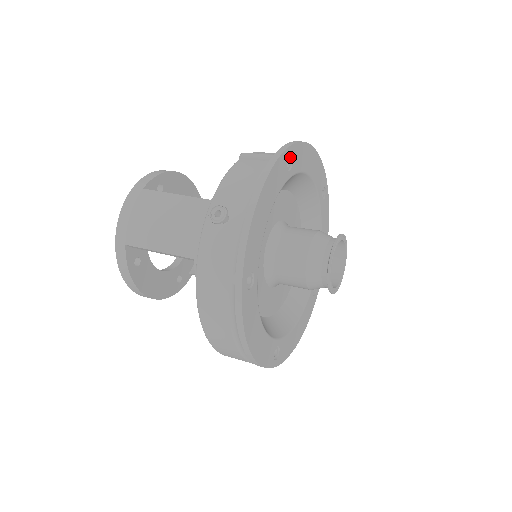
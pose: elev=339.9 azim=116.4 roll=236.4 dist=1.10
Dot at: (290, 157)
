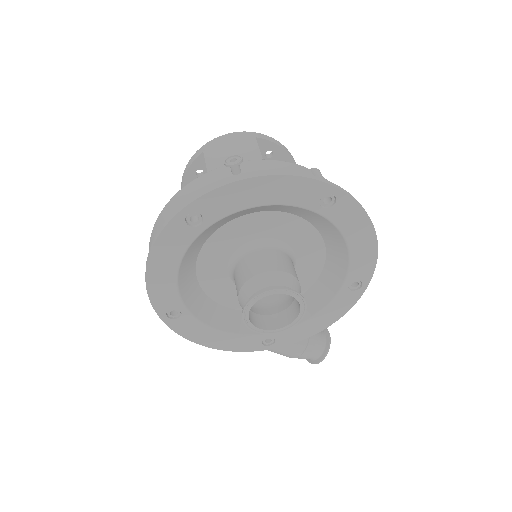
Dot at: (335, 200)
